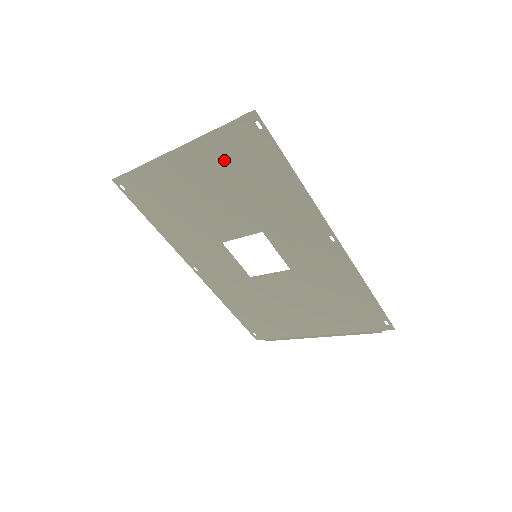
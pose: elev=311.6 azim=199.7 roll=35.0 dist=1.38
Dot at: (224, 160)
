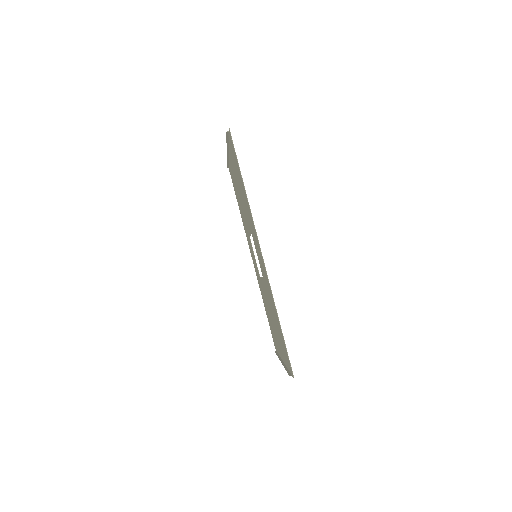
Dot at: occluded
